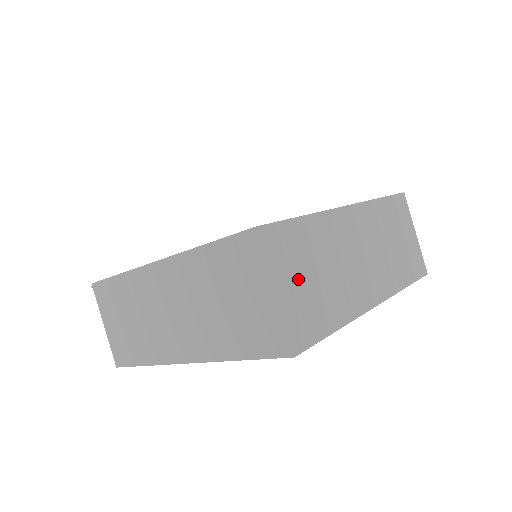
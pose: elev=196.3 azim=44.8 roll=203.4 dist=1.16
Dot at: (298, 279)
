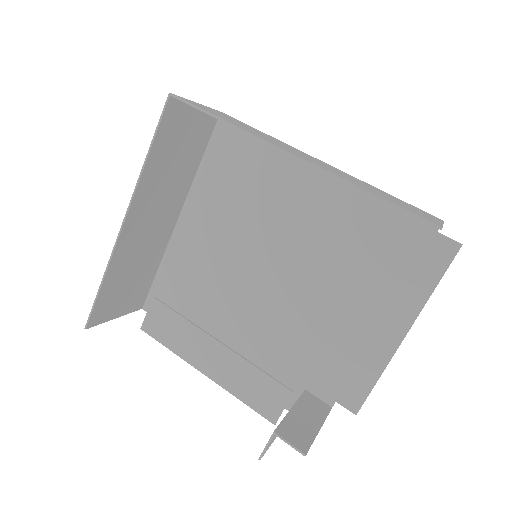
Dot at: (222, 115)
